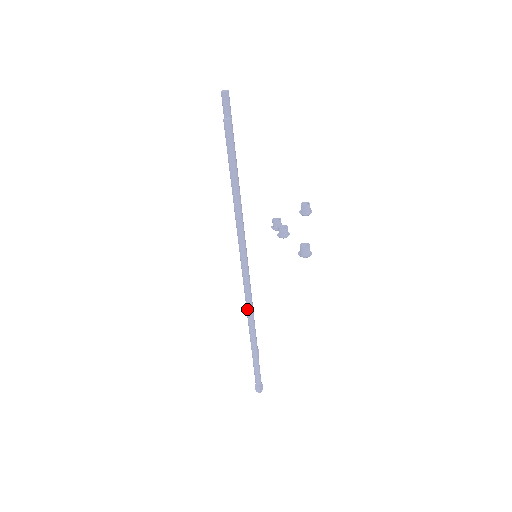
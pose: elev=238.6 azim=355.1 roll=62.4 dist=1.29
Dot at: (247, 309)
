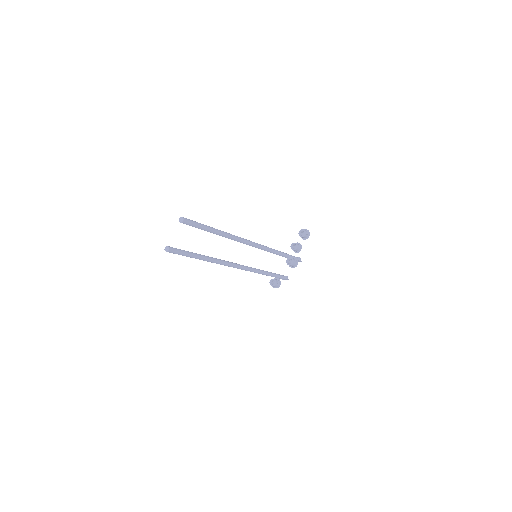
Dot at: occluded
